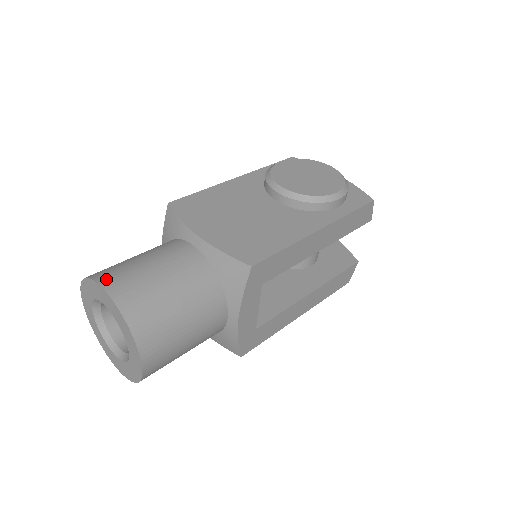
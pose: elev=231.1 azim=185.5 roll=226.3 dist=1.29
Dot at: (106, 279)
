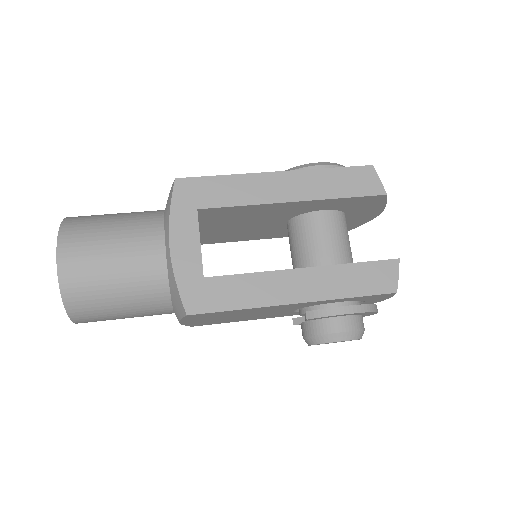
Dot at: occluded
